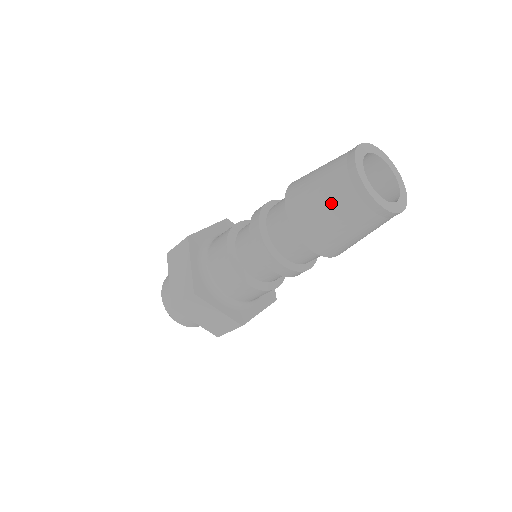
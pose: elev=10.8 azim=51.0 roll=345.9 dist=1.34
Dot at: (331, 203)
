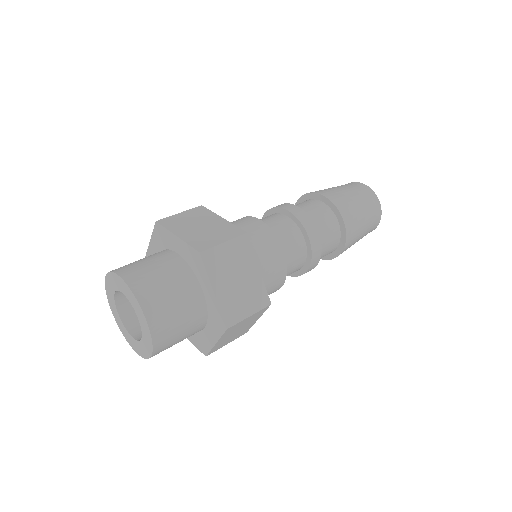
Dot at: (356, 195)
